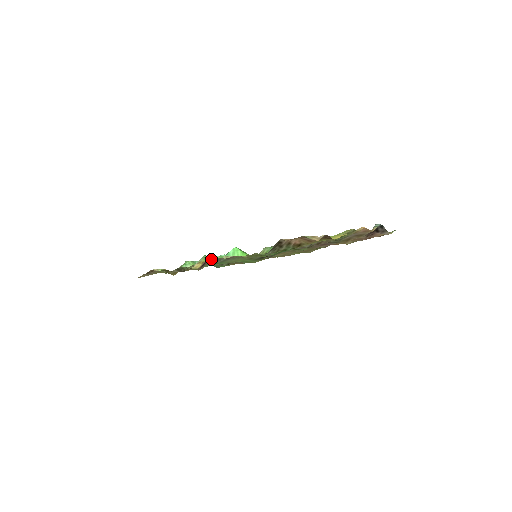
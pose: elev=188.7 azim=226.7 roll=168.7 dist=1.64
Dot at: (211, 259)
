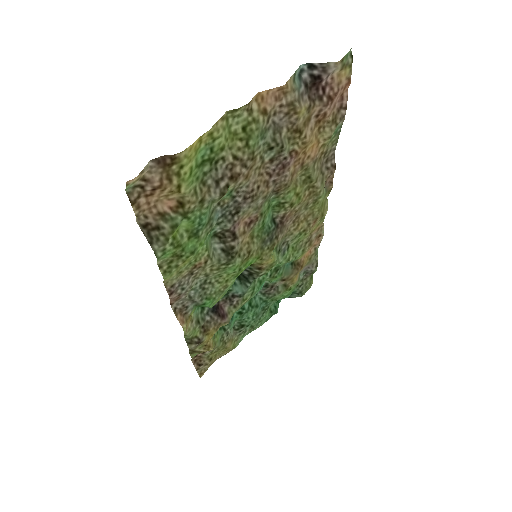
Dot at: (180, 307)
